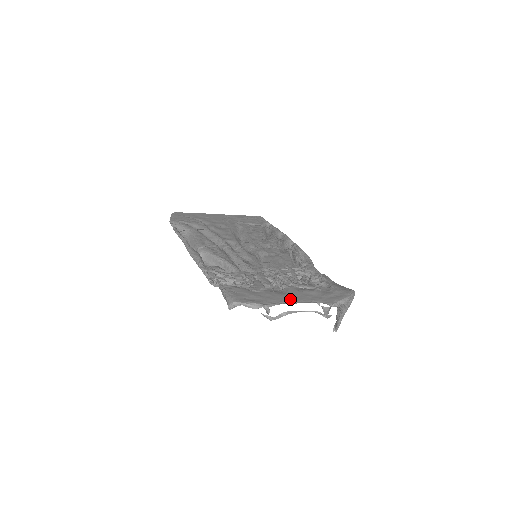
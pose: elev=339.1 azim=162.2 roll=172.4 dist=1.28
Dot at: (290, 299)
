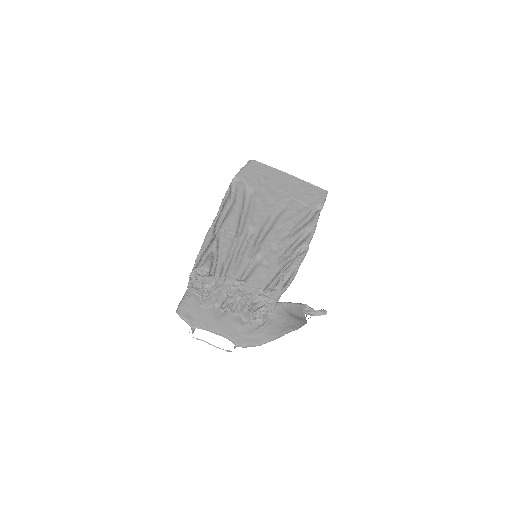
Dot at: (215, 327)
